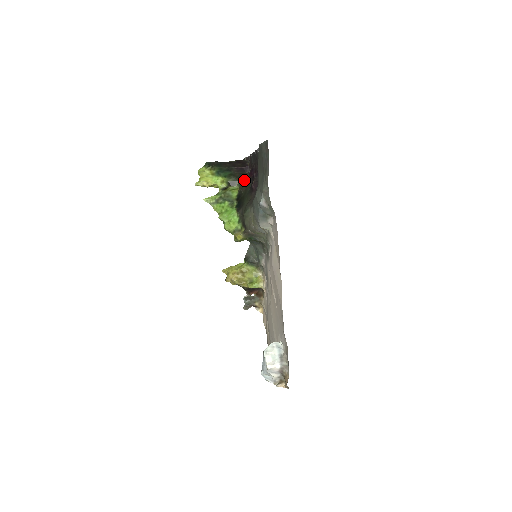
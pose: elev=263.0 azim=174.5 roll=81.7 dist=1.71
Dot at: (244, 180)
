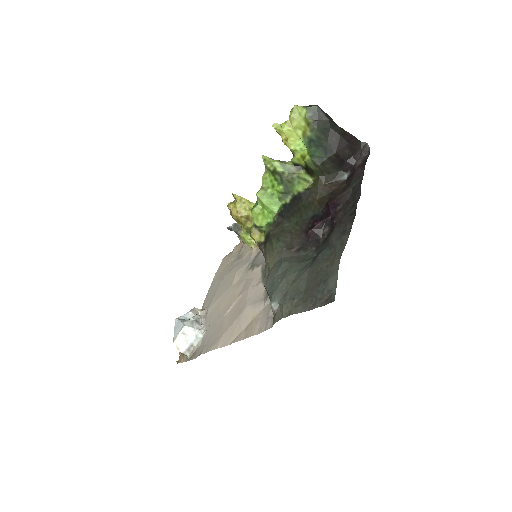
Dot at: (326, 182)
